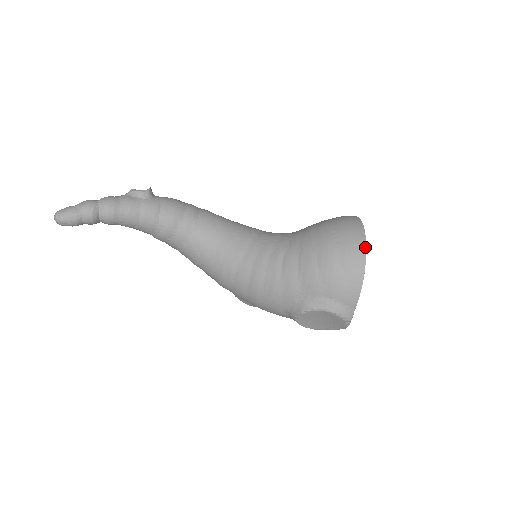
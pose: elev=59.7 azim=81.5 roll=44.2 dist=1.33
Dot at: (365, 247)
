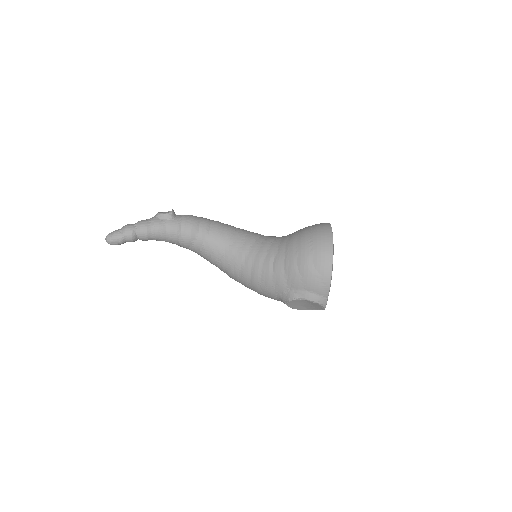
Dot at: (332, 253)
